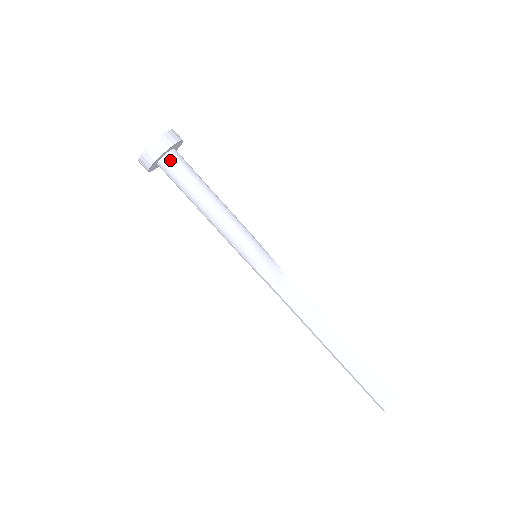
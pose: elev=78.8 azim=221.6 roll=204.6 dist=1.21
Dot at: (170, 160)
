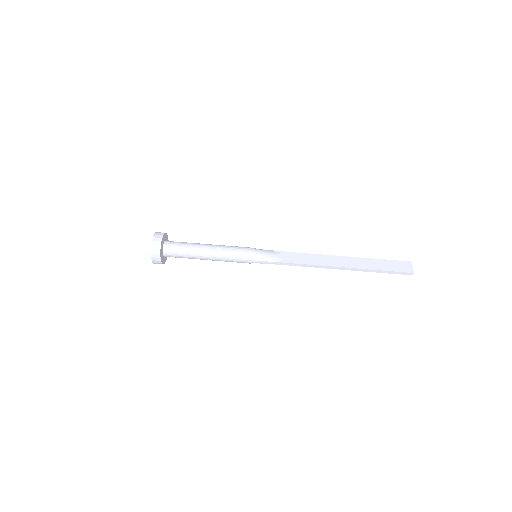
Dot at: (168, 245)
